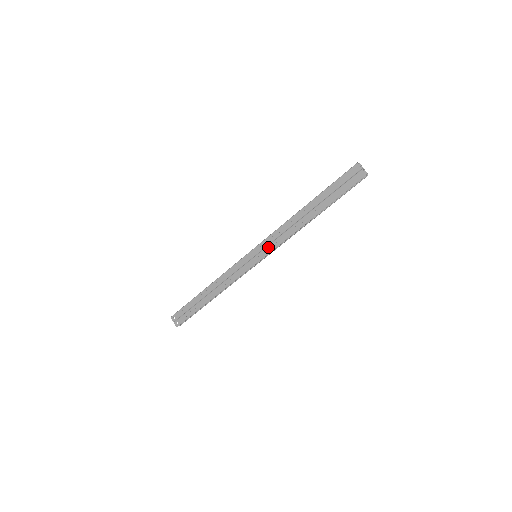
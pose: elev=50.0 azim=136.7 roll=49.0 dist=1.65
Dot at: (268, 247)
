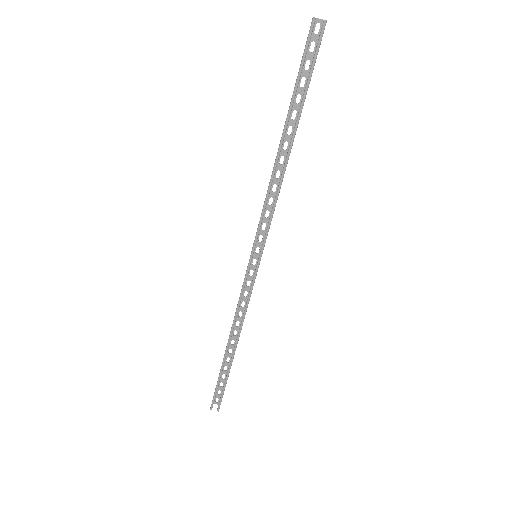
Dot at: occluded
